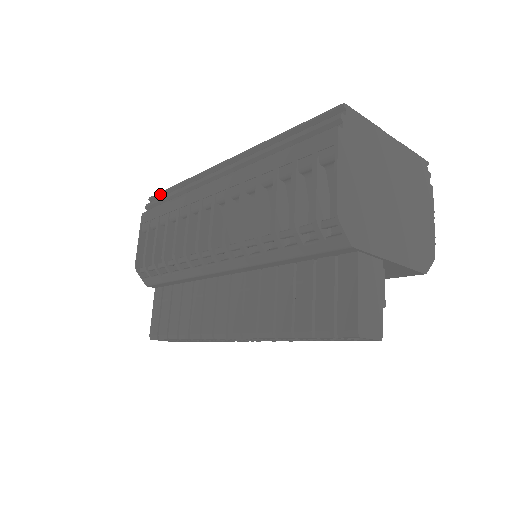
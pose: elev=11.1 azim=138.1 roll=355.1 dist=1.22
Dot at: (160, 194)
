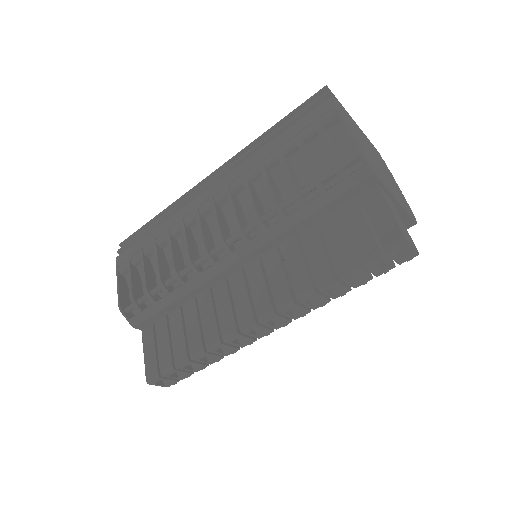
Dot at: (134, 234)
